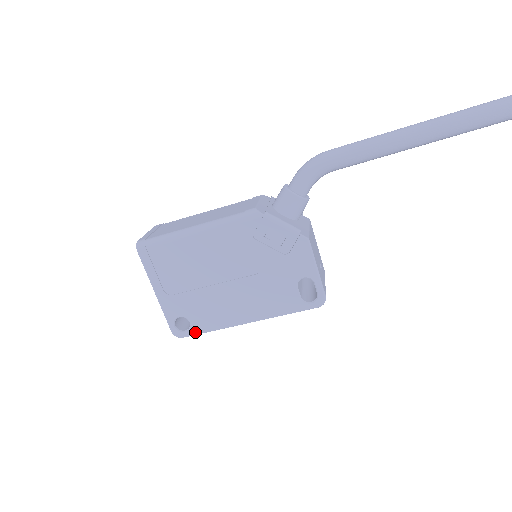
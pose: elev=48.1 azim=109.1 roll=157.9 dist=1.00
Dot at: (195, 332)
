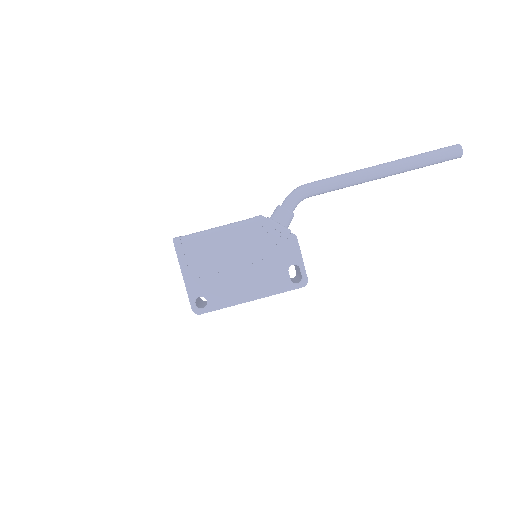
Dot at: (210, 309)
